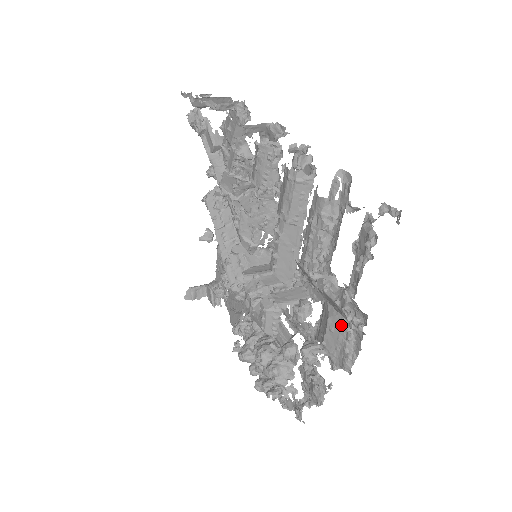
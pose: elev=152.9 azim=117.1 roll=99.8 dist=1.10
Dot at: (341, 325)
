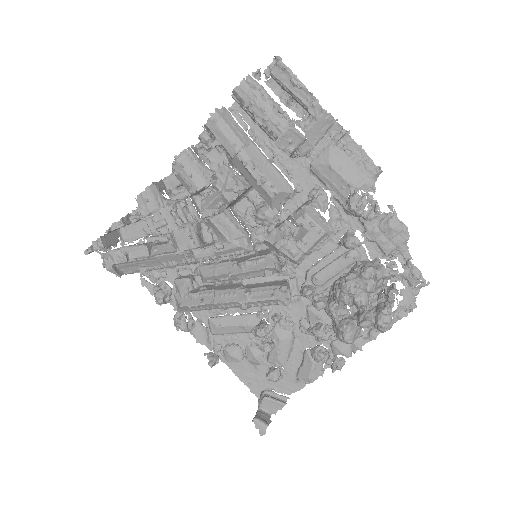
Dot at: (338, 155)
